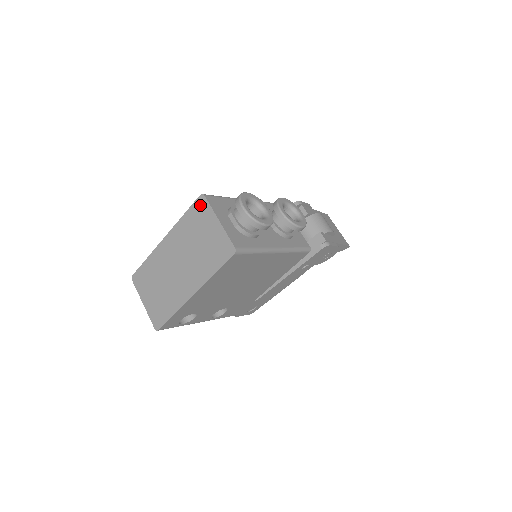
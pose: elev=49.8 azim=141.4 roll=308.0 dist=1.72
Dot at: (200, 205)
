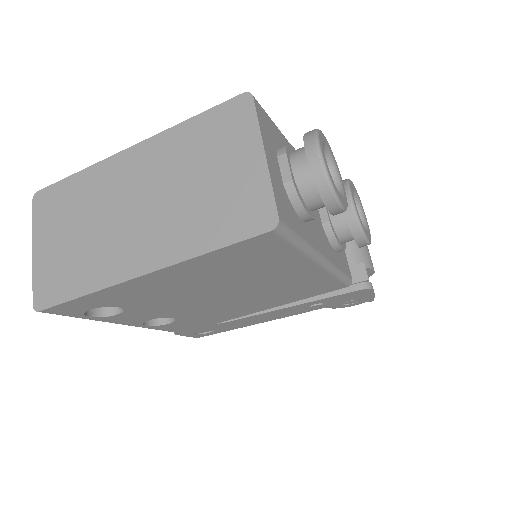
Dot at: (235, 111)
